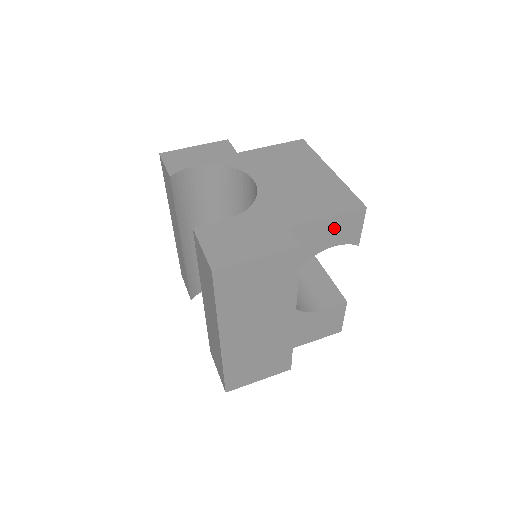
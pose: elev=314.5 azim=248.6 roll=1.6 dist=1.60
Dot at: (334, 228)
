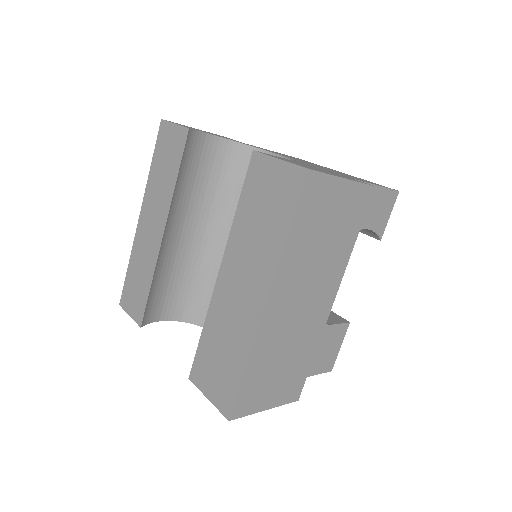
Dot at: (374, 203)
